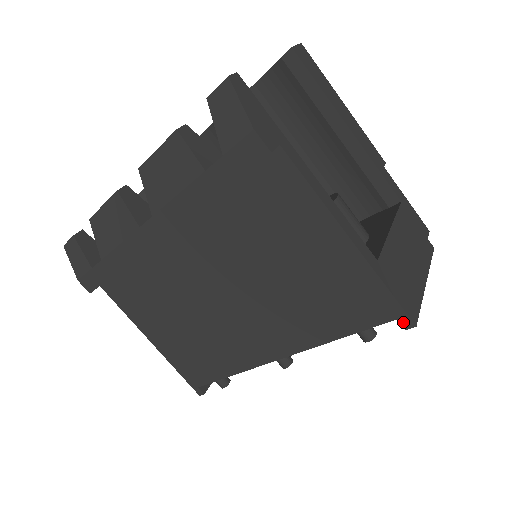
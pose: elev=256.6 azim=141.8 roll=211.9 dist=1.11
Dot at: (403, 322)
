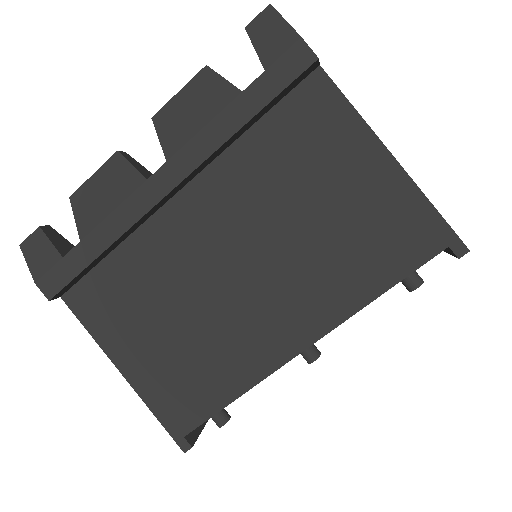
Dot at: (455, 249)
